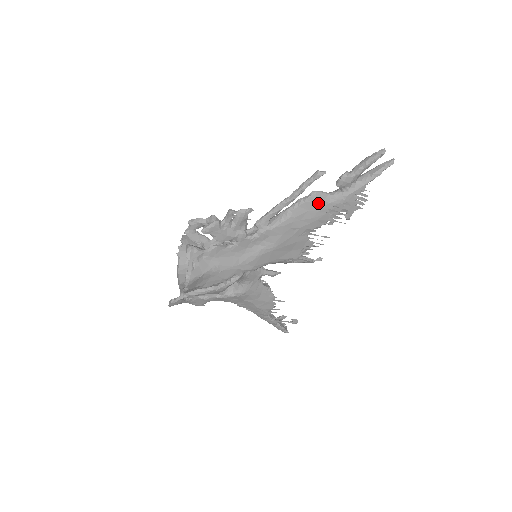
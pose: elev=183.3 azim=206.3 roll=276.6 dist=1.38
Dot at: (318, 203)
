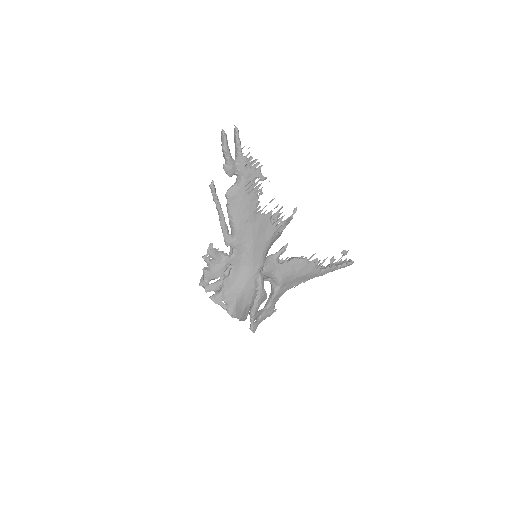
Dot at: (236, 196)
